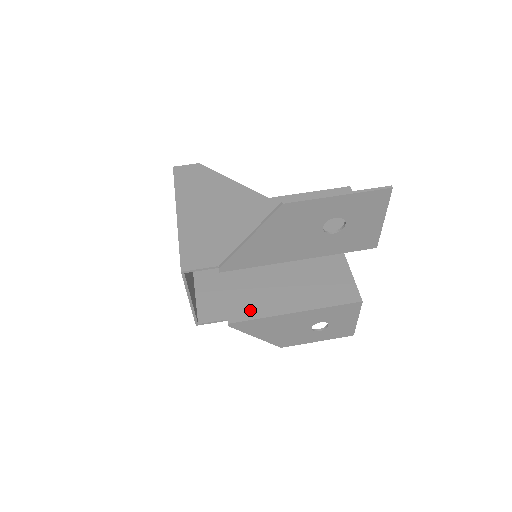
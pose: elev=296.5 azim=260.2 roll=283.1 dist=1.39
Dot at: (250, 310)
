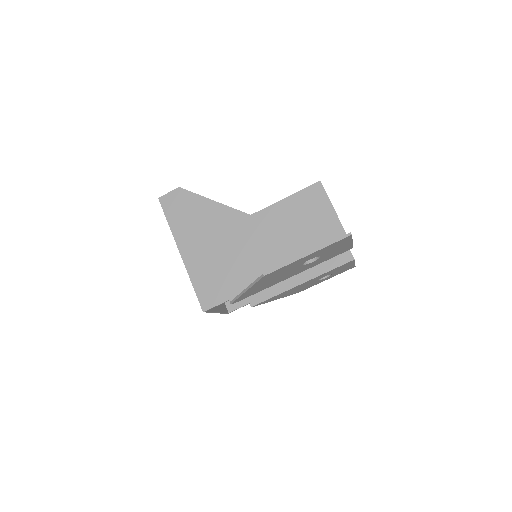
Dot at: (265, 291)
